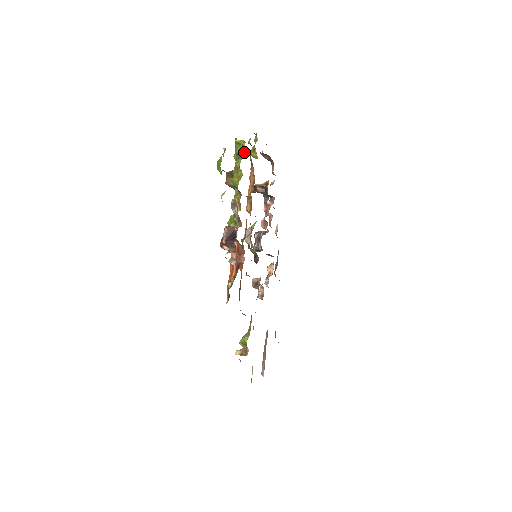
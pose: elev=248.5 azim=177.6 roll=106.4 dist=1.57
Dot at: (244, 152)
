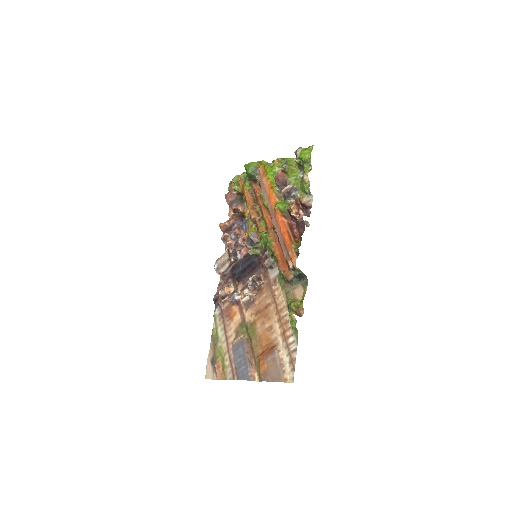
Dot at: (256, 174)
